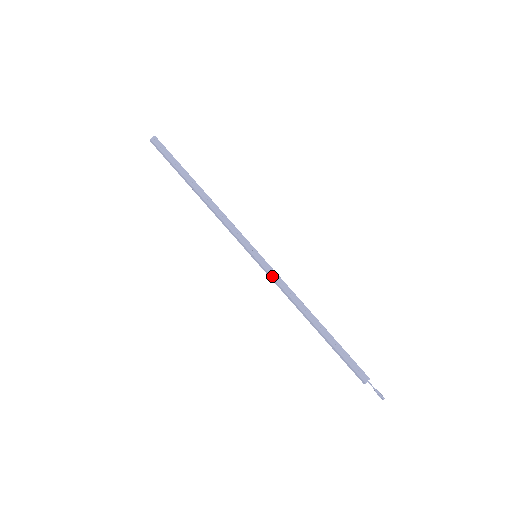
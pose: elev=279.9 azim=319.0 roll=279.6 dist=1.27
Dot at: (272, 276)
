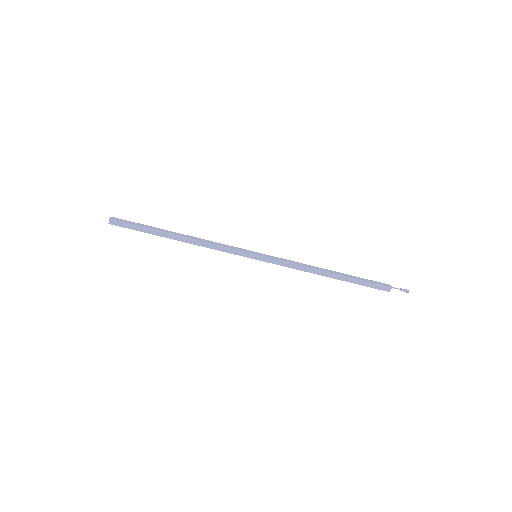
Dot at: occluded
